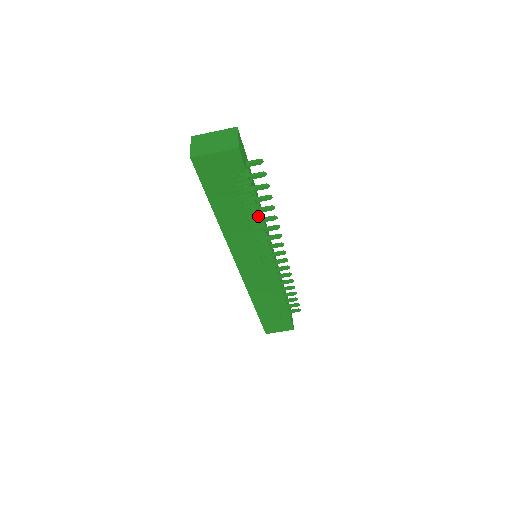
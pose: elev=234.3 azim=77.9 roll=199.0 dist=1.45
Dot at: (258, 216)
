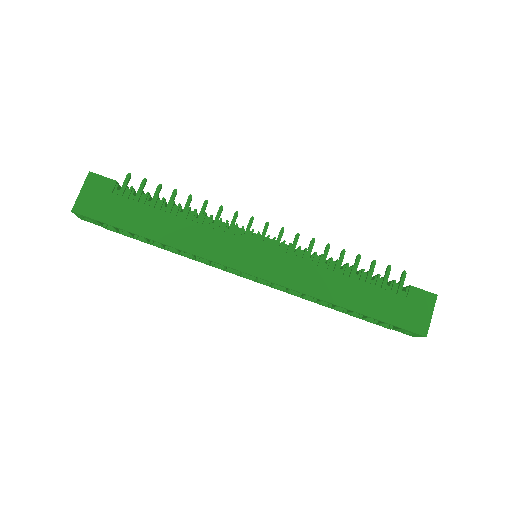
Dot at: (178, 205)
